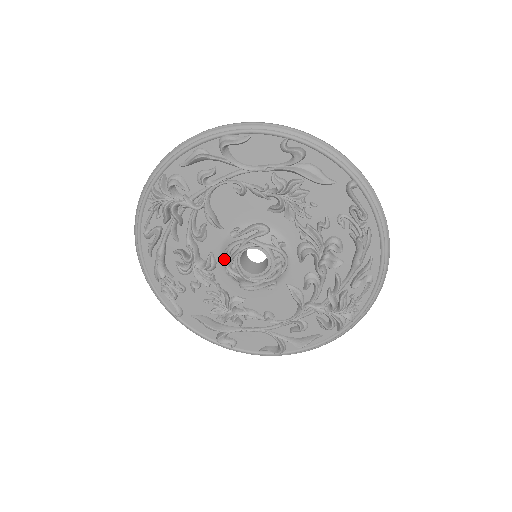
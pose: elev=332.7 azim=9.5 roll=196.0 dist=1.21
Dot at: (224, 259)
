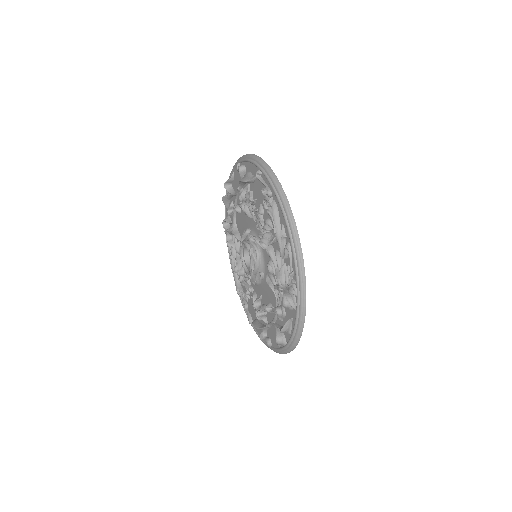
Dot at: occluded
